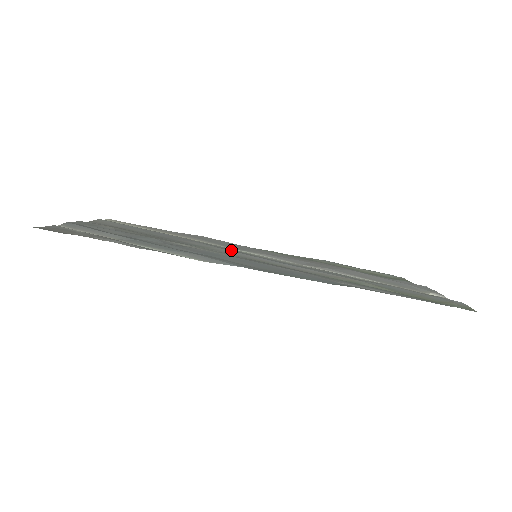
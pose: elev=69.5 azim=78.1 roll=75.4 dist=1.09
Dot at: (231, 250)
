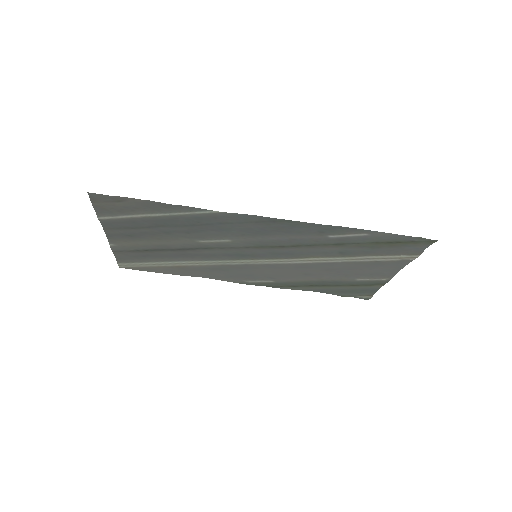
Dot at: (235, 254)
